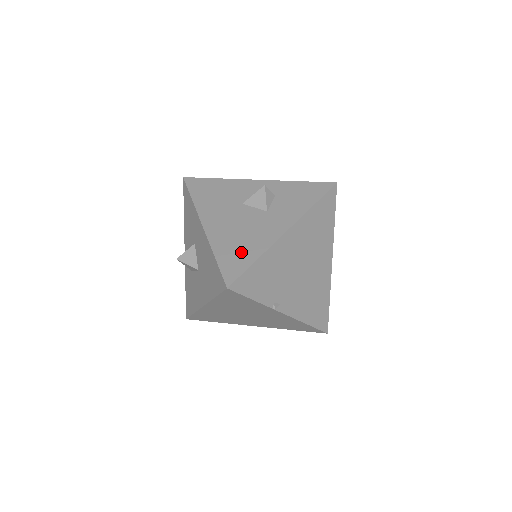
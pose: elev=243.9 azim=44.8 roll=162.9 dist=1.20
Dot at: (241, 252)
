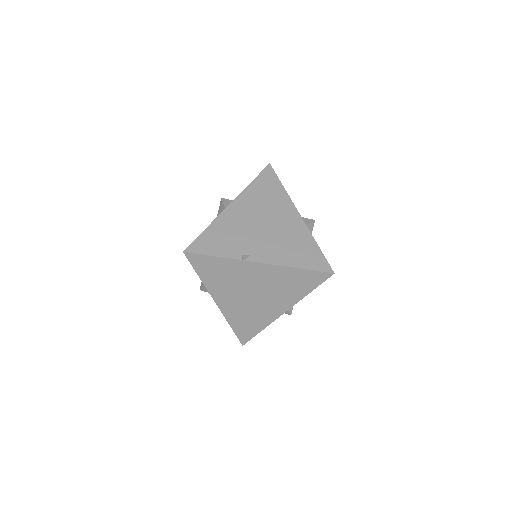
Dot at: occluded
